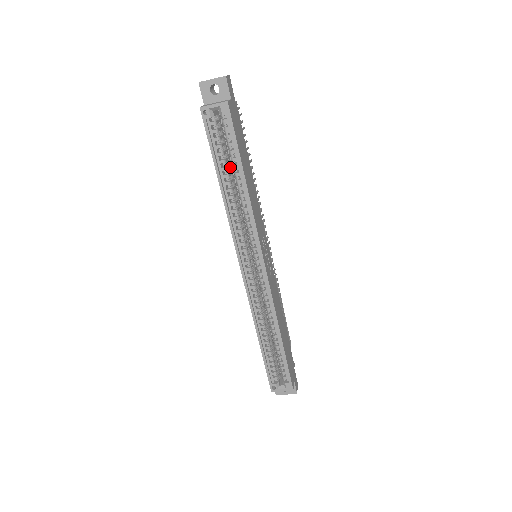
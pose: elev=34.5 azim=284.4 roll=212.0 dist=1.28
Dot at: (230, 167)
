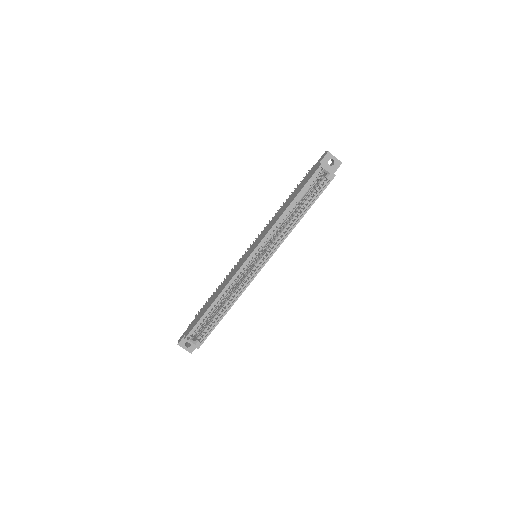
Dot at: occluded
